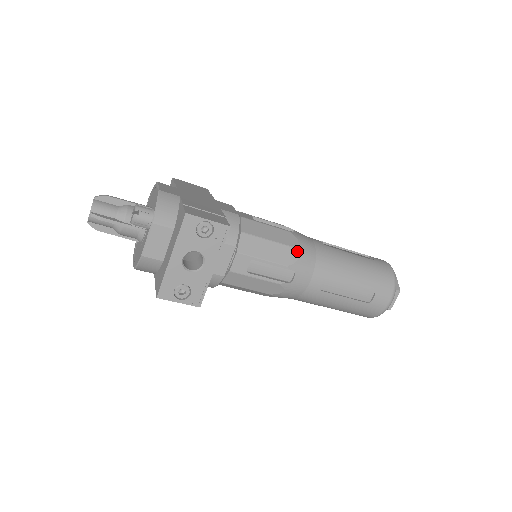
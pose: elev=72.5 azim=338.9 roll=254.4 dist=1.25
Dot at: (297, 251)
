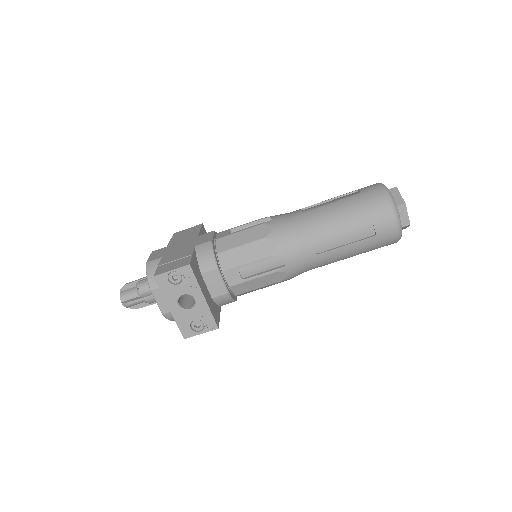
Dot at: (273, 238)
